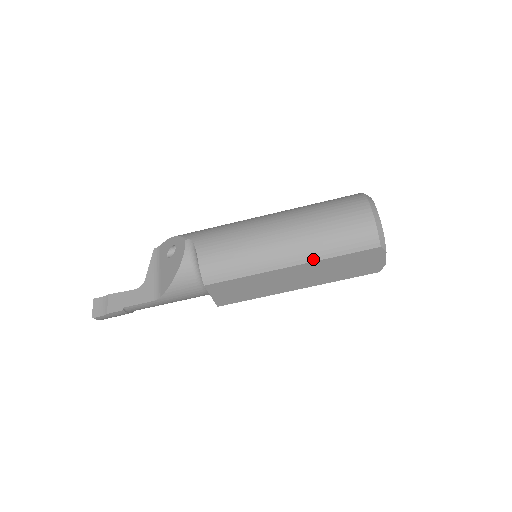
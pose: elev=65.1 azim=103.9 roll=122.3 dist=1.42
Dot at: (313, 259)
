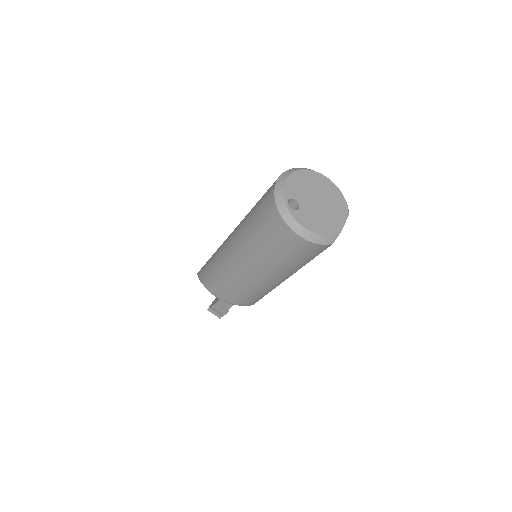
Dot at: (296, 271)
